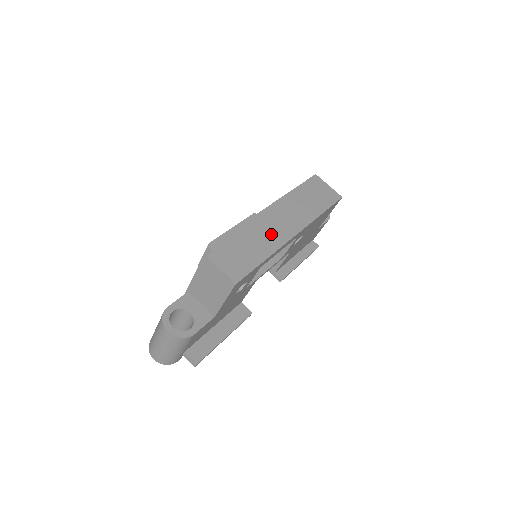
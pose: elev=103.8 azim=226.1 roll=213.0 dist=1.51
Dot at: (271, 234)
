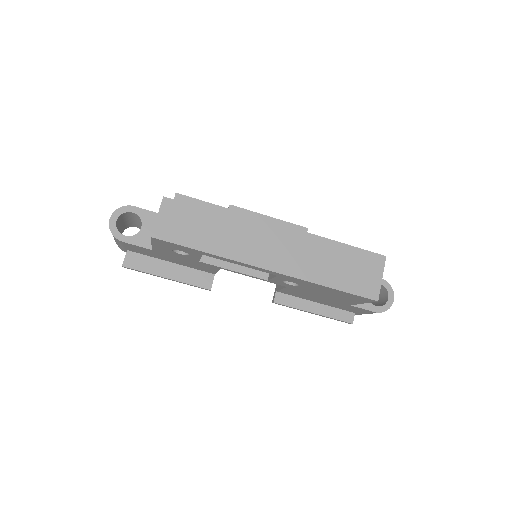
Dot at: (245, 244)
